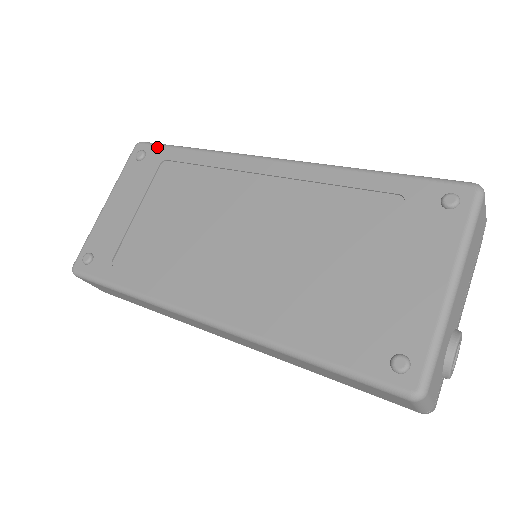
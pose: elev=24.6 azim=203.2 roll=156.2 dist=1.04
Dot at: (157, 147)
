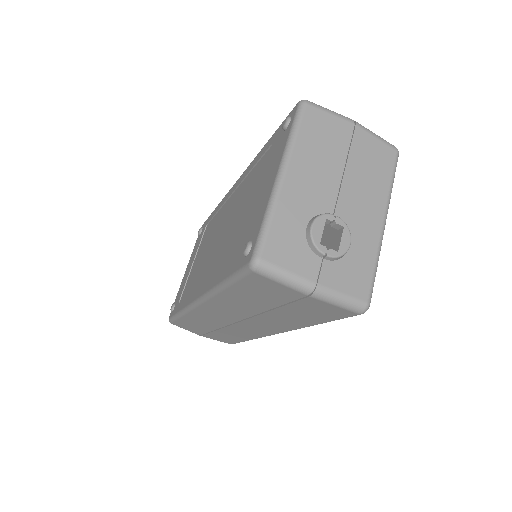
Dot at: (206, 221)
